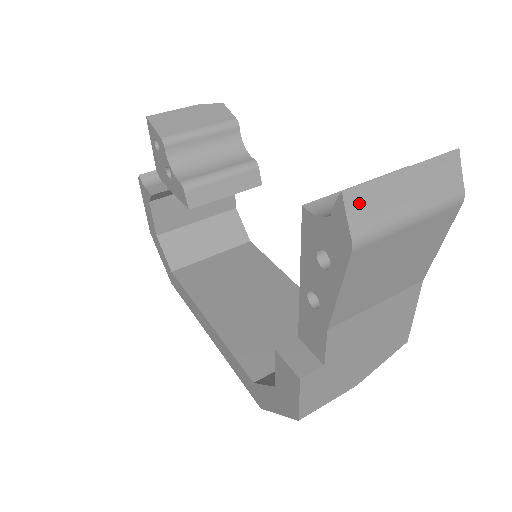
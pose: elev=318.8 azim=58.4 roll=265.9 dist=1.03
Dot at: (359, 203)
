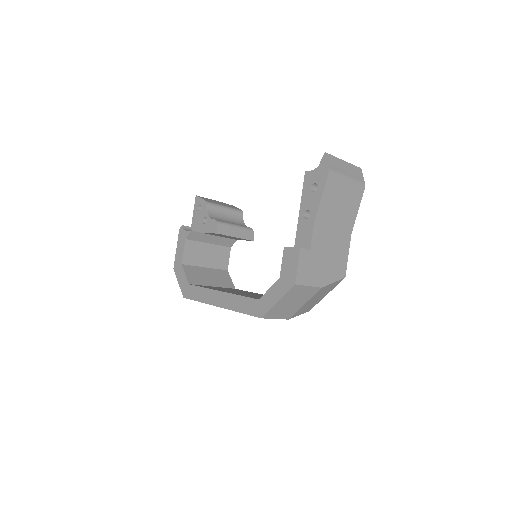
Dot at: (330, 159)
